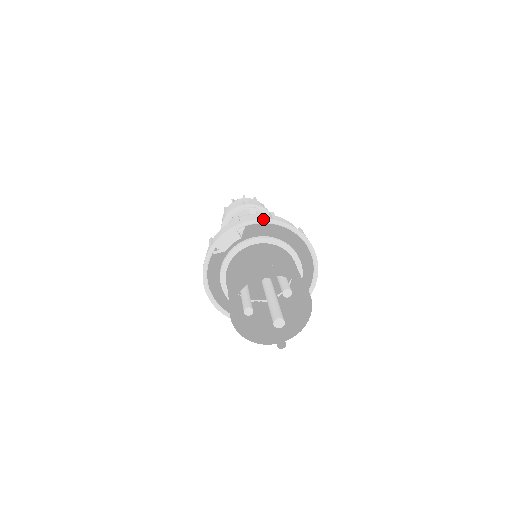
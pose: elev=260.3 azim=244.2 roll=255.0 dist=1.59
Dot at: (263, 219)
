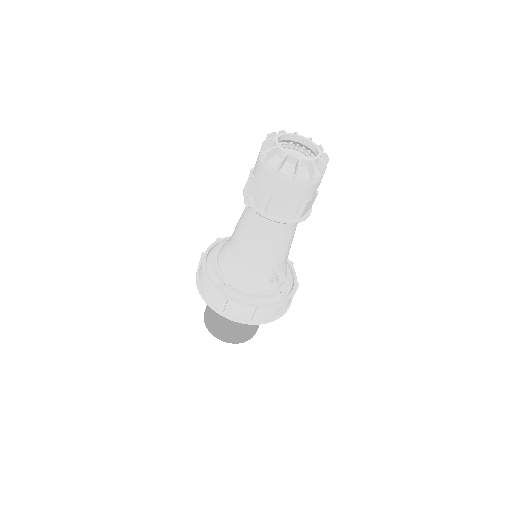
Dot at: occluded
